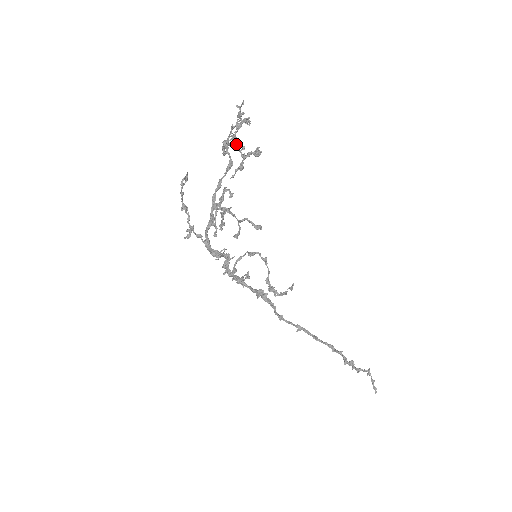
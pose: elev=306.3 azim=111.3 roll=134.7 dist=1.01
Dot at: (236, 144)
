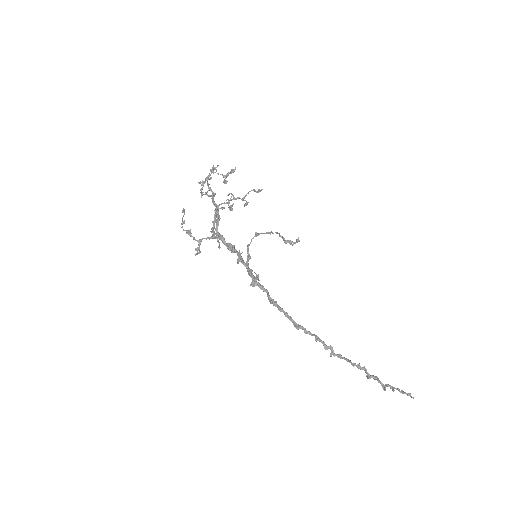
Dot at: occluded
